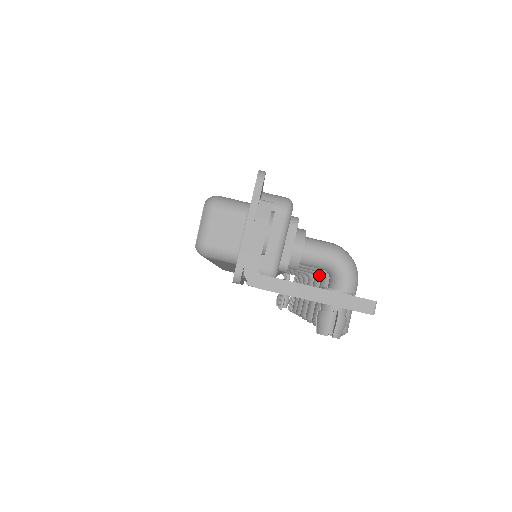
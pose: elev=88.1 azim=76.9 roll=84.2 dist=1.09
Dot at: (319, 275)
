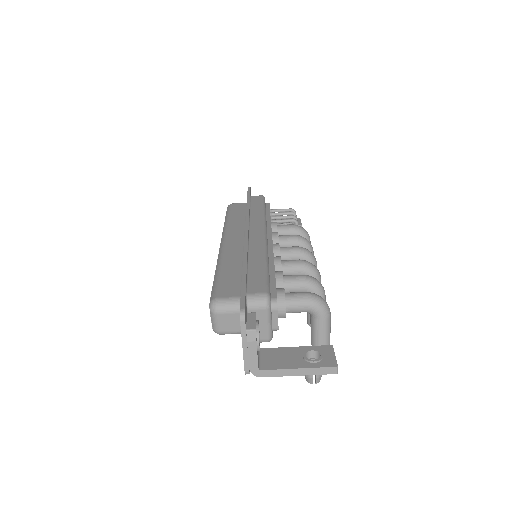
Dot at: occluded
